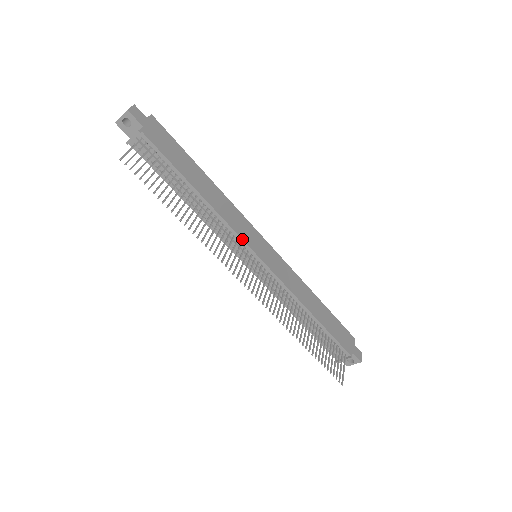
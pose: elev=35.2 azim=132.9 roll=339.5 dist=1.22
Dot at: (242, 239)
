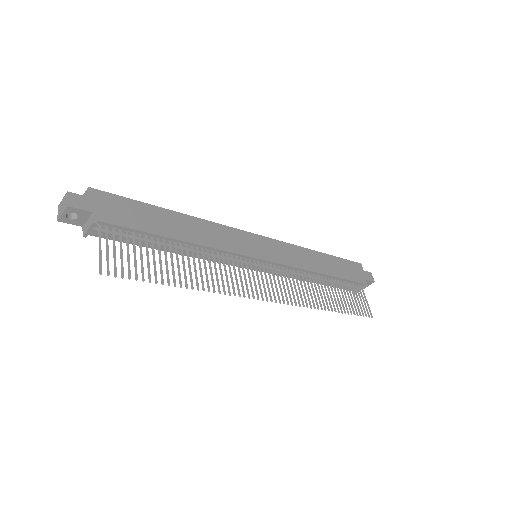
Dot at: (241, 254)
